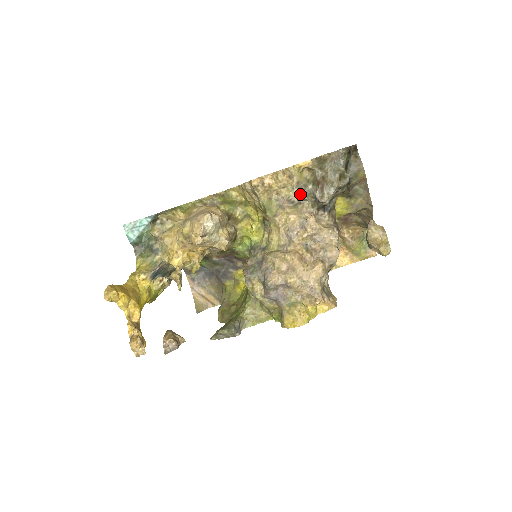
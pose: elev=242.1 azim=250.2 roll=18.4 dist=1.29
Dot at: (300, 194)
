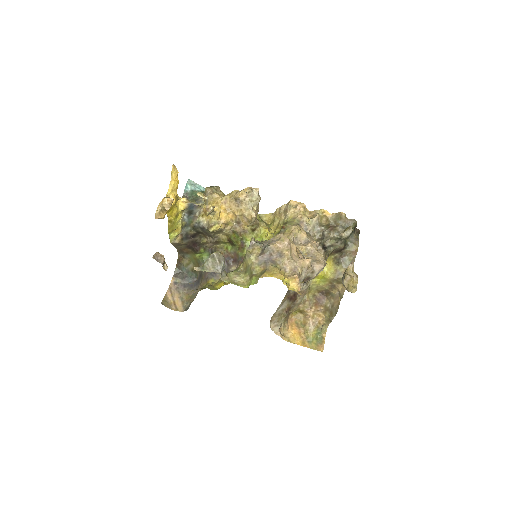
Dot at: (314, 228)
